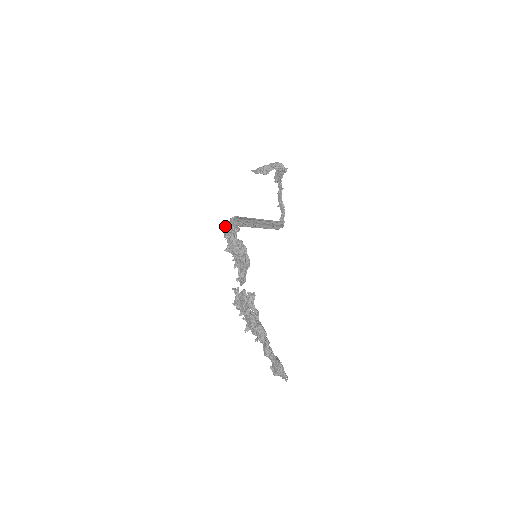
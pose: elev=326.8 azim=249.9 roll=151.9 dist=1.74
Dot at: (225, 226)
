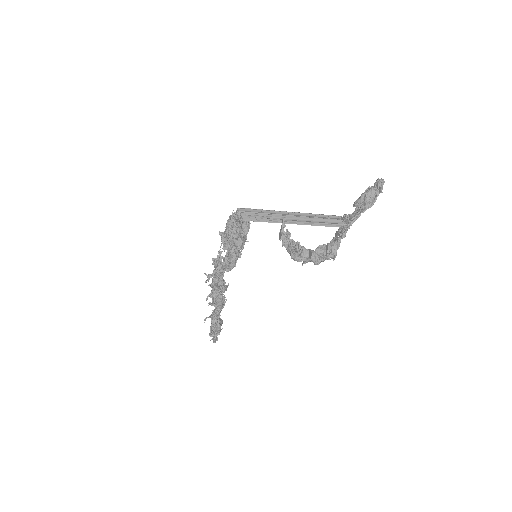
Dot at: (235, 213)
